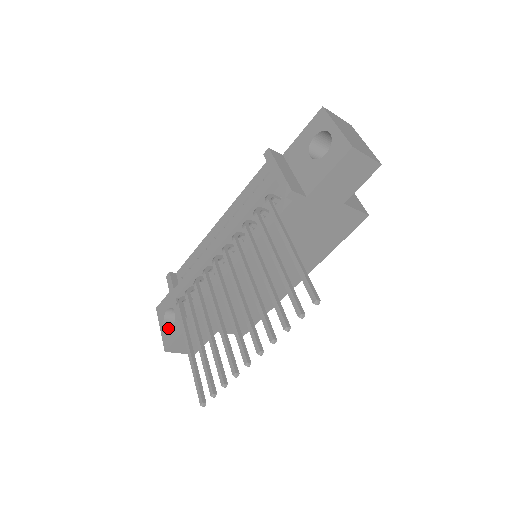
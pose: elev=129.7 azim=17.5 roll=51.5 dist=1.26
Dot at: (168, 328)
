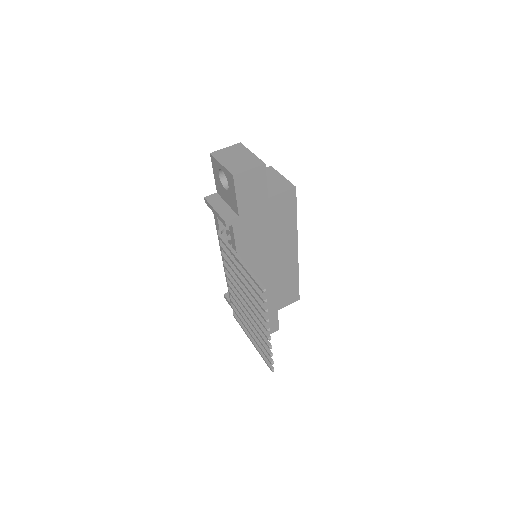
Dot at: occluded
